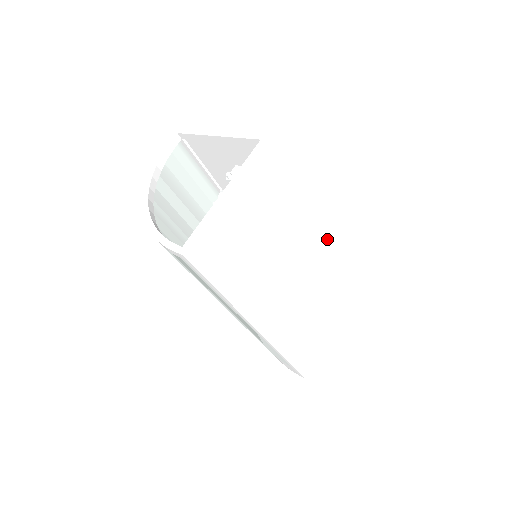
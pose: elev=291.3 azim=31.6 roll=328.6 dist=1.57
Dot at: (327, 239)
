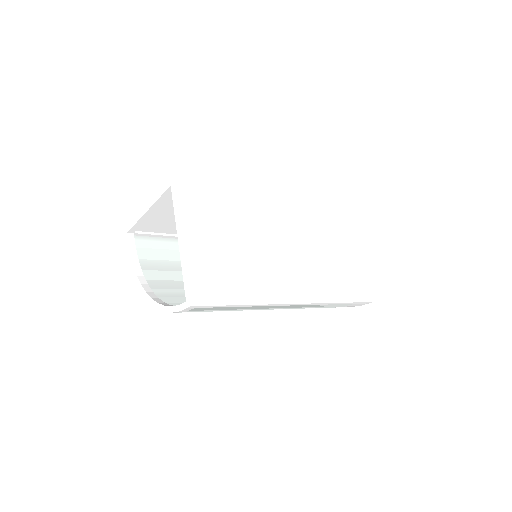
Dot at: (289, 197)
